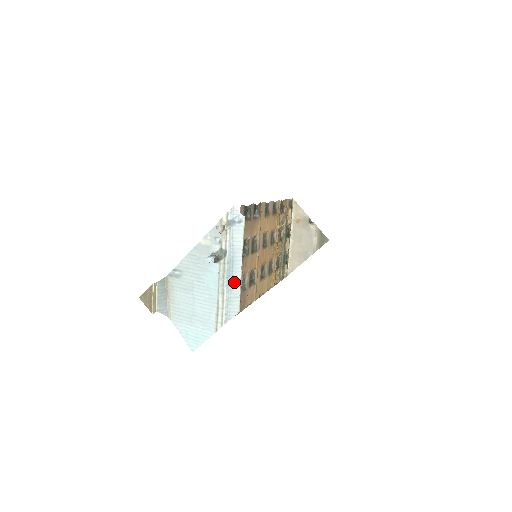
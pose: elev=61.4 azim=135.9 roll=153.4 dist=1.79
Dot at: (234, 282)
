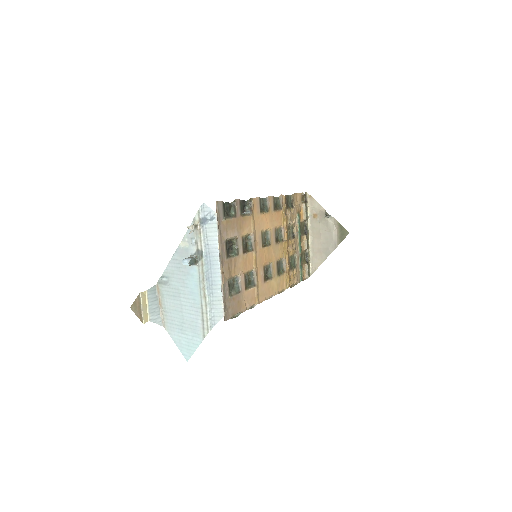
Dot at: (214, 284)
